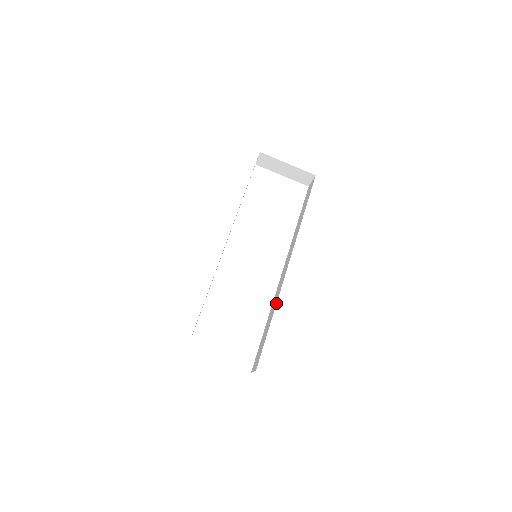
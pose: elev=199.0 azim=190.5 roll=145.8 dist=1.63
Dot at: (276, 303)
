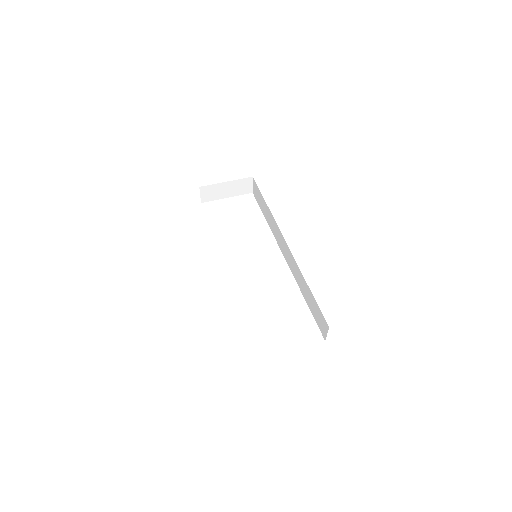
Dot at: (300, 272)
